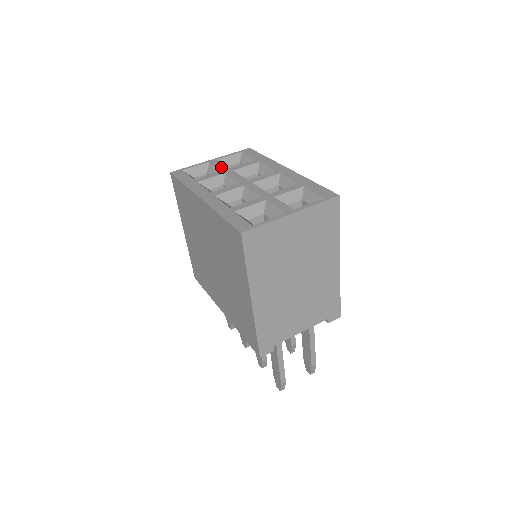
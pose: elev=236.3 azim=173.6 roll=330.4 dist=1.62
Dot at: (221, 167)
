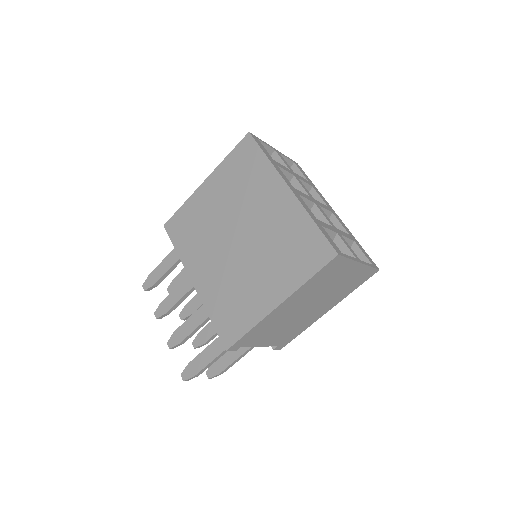
Dot at: (288, 165)
